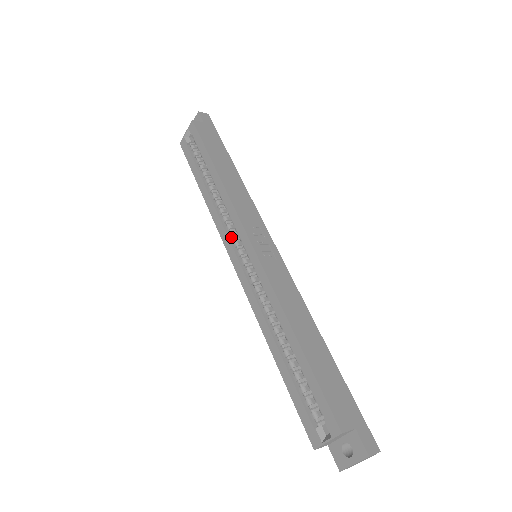
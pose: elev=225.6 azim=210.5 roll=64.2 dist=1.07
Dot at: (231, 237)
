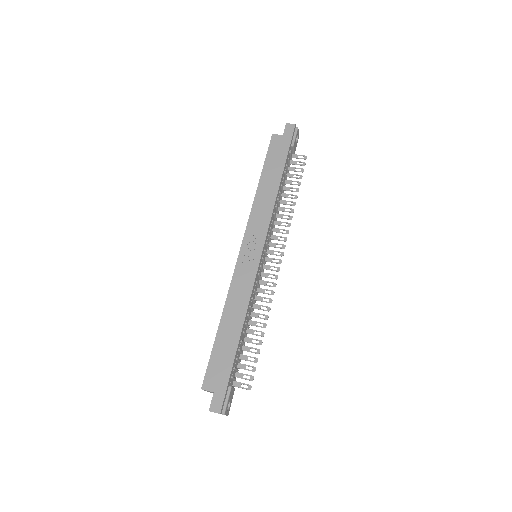
Dot at: occluded
